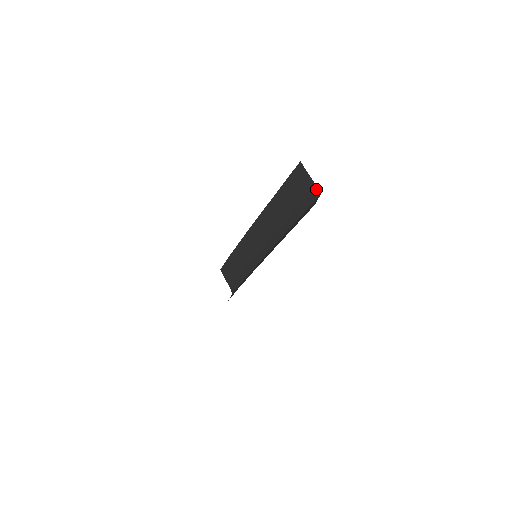
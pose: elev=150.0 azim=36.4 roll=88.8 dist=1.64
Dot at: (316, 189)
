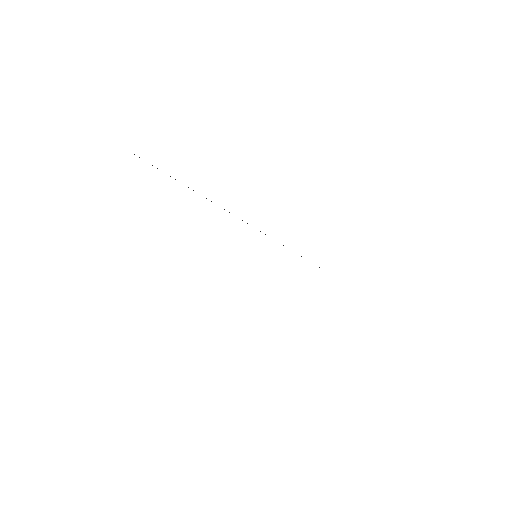
Dot at: occluded
